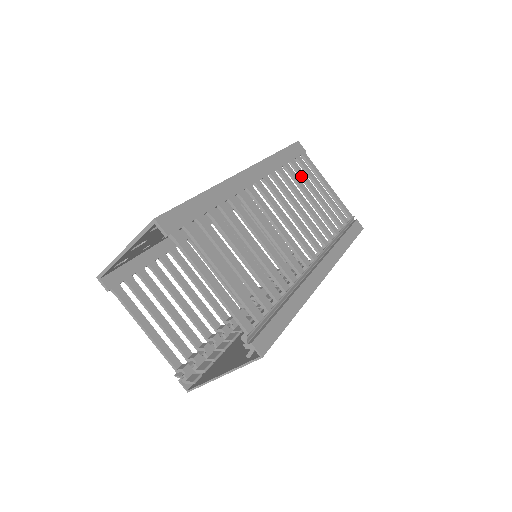
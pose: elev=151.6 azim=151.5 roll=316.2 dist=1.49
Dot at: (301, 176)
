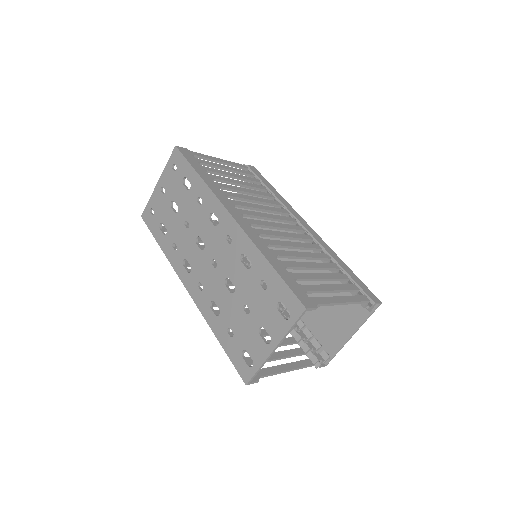
Dot at: (217, 173)
